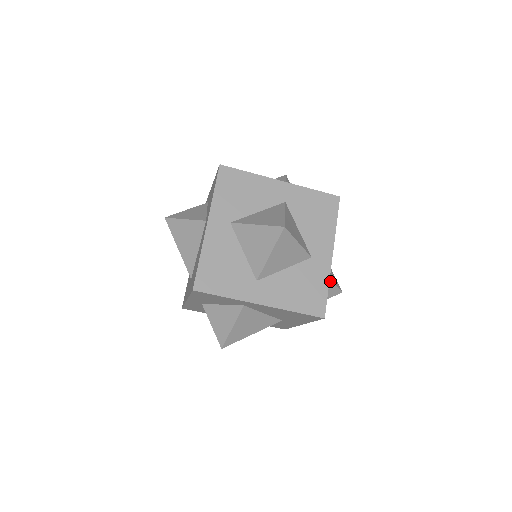
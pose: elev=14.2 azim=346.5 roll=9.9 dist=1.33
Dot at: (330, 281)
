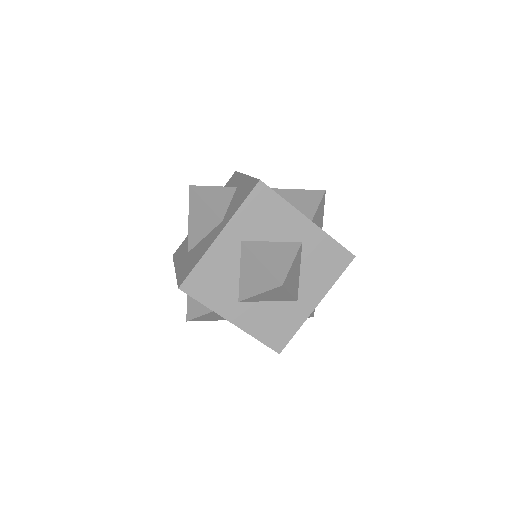
Dot at: occluded
